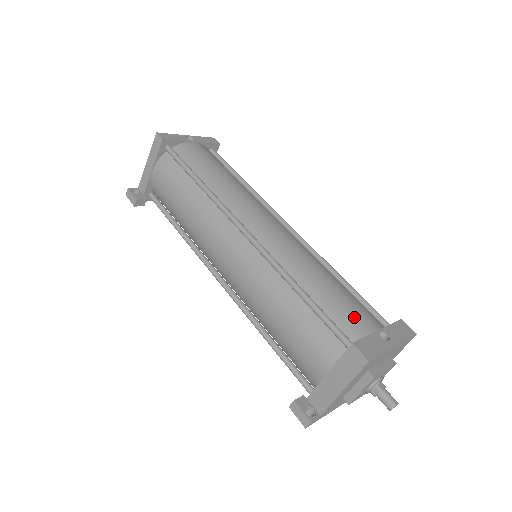
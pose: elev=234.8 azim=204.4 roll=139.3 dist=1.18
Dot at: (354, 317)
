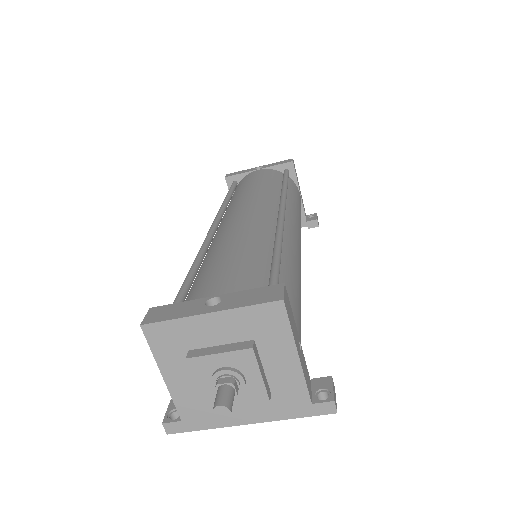
Dot at: (206, 285)
